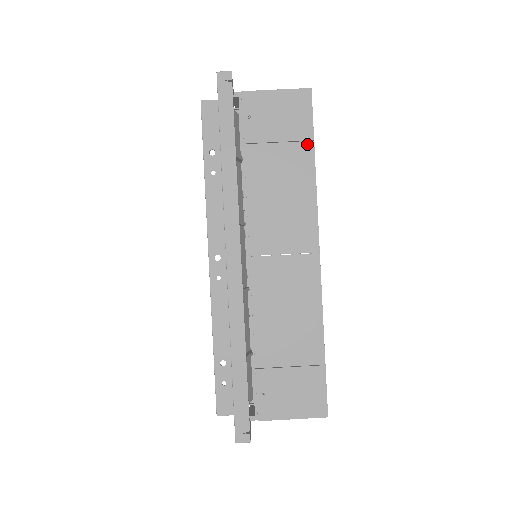
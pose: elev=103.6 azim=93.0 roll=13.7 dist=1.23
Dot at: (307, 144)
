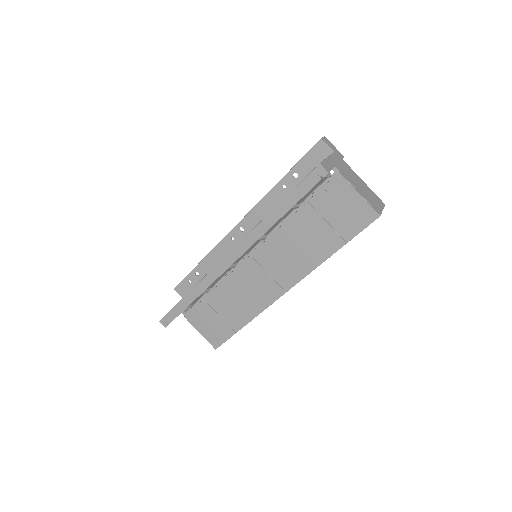
Dot at: (341, 240)
